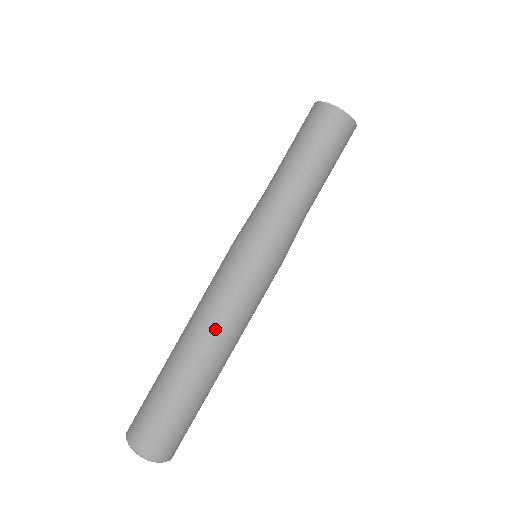
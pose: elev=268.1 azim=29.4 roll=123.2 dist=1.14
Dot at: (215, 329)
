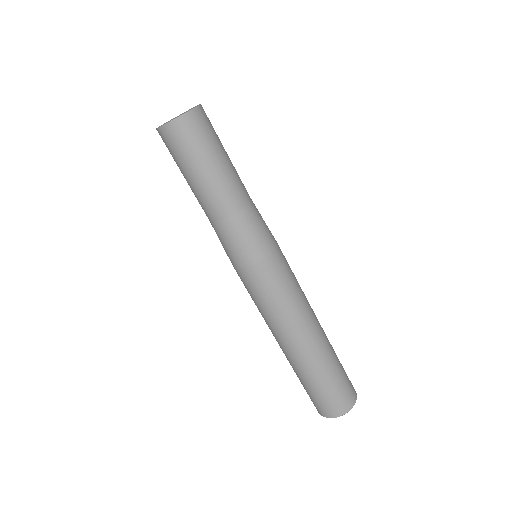
Dot at: (306, 313)
